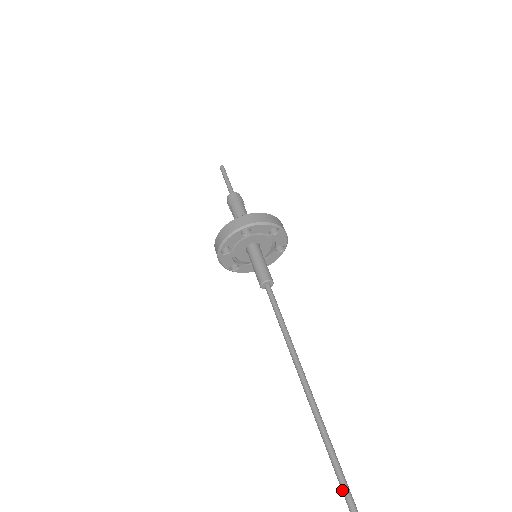
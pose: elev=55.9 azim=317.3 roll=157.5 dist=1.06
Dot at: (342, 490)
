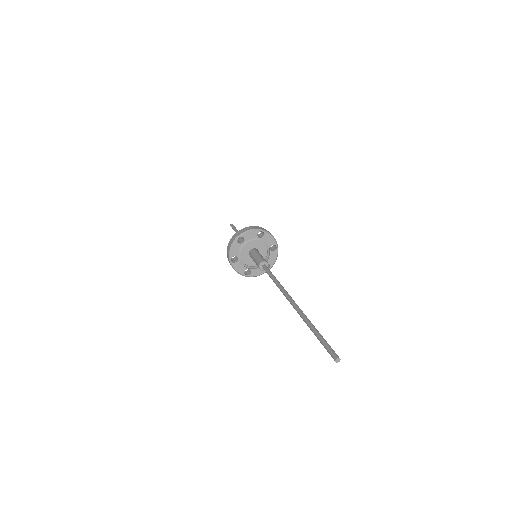
Dot at: (317, 338)
